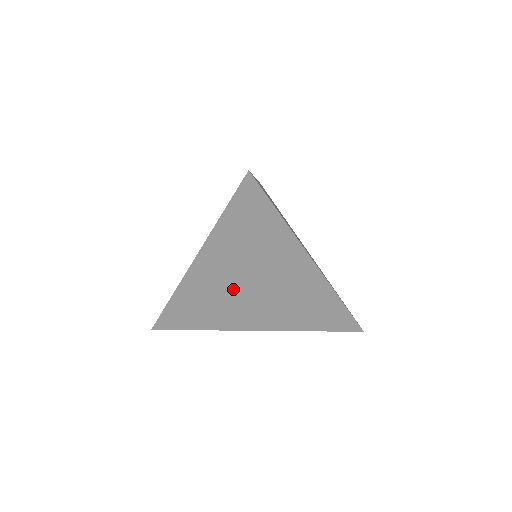
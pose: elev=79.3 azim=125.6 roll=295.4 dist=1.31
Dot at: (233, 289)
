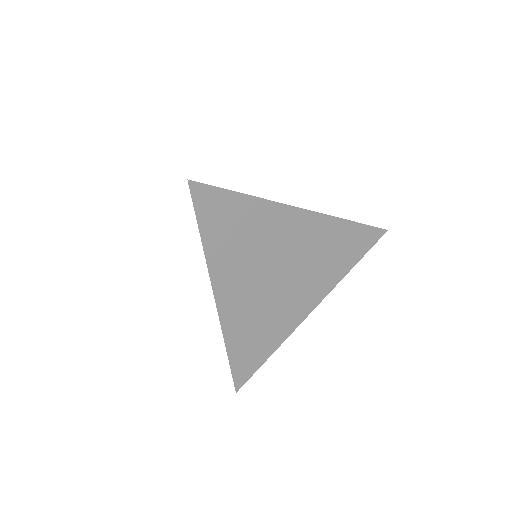
Dot at: (265, 292)
